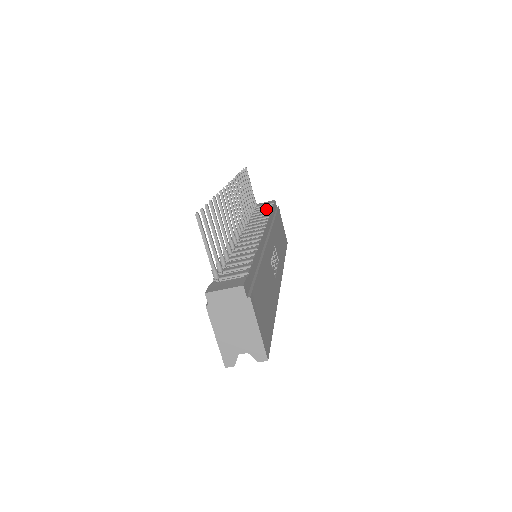
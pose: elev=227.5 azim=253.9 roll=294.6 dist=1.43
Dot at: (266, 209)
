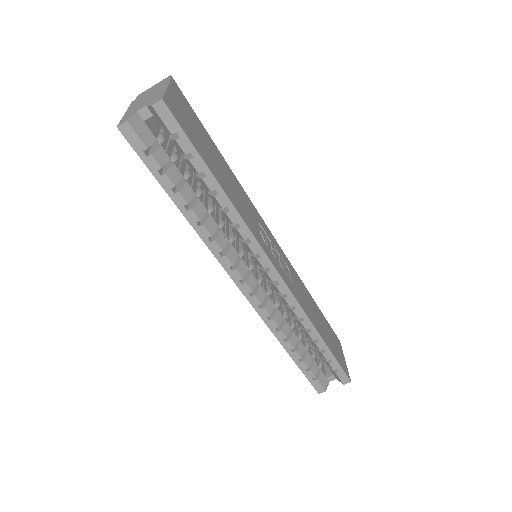
Dot at: occluded
